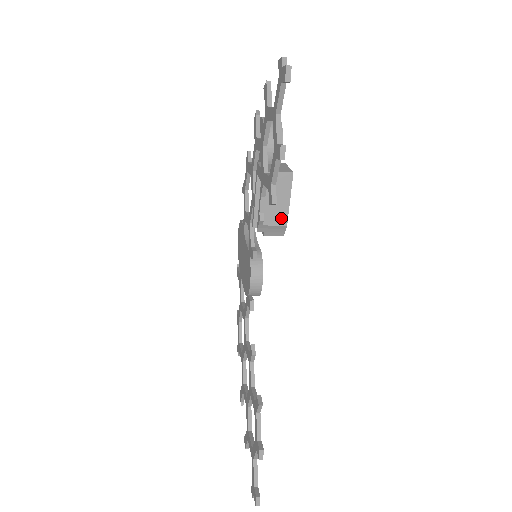
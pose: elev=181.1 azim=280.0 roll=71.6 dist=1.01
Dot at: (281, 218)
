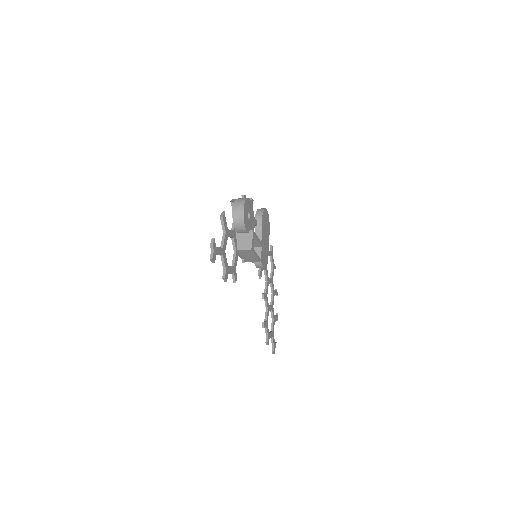
Dot at: (255, 260)
